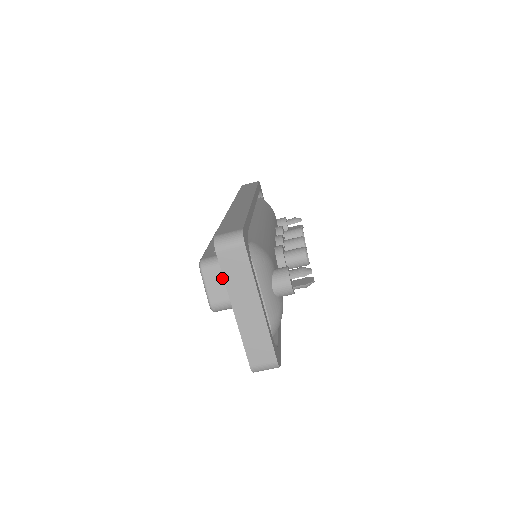
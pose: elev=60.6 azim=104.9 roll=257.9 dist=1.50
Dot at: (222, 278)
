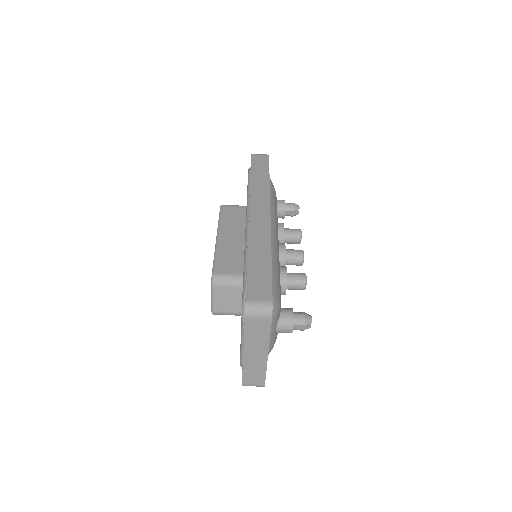
Dot at: (230, 295)
